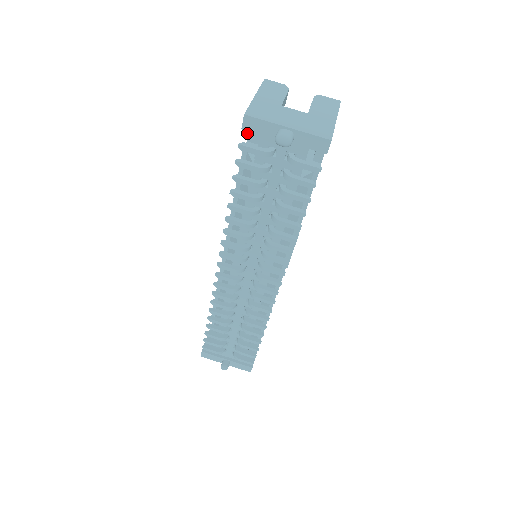
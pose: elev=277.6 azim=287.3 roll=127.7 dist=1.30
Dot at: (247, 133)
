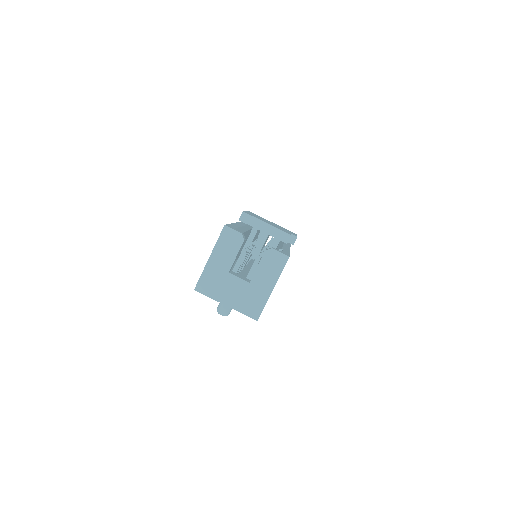
Dot at: occluded
